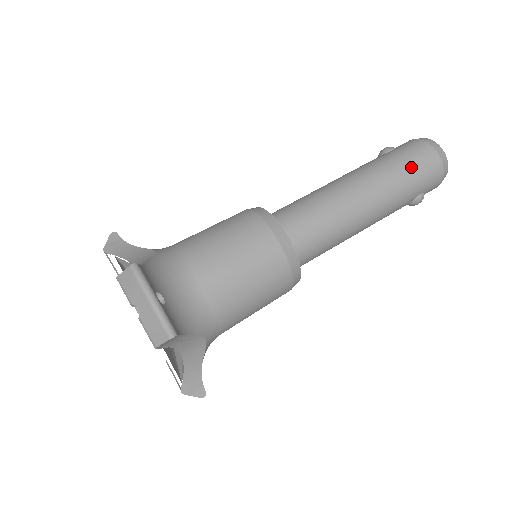
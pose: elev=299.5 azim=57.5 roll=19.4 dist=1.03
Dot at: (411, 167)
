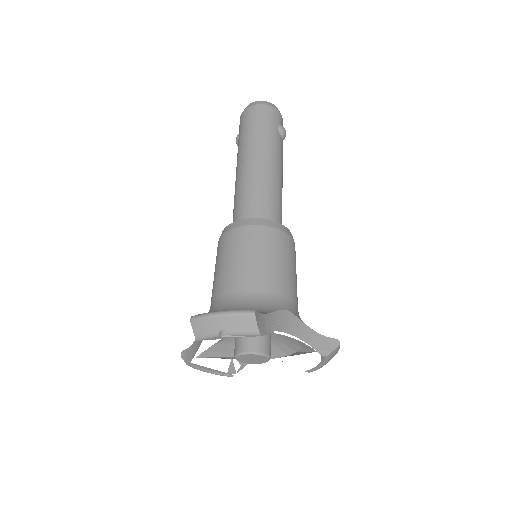
Dot at: (253, 124)
